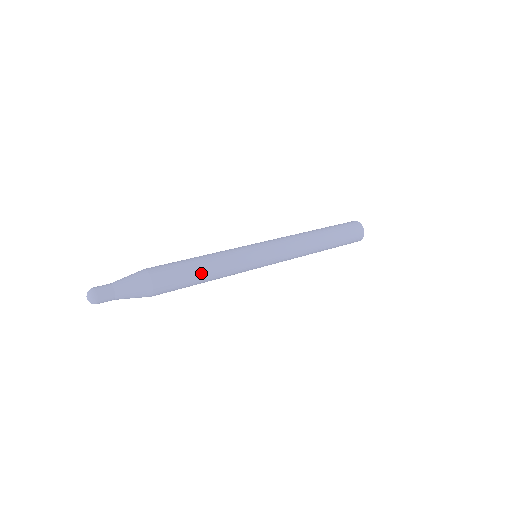
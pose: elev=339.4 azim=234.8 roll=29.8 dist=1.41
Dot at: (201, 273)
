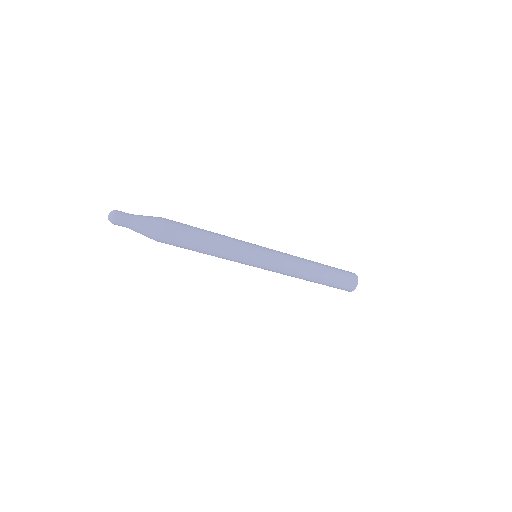
Dot at: (206, 235)
